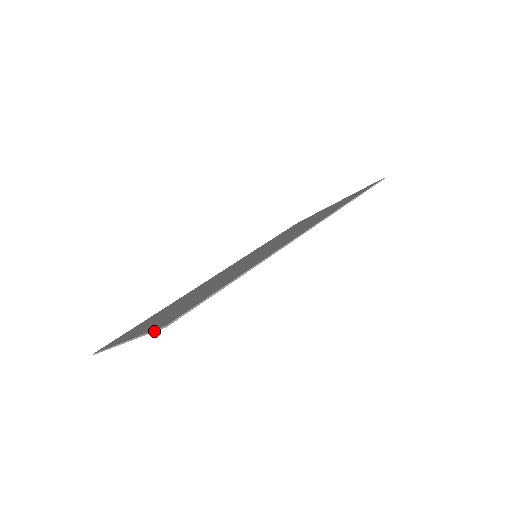
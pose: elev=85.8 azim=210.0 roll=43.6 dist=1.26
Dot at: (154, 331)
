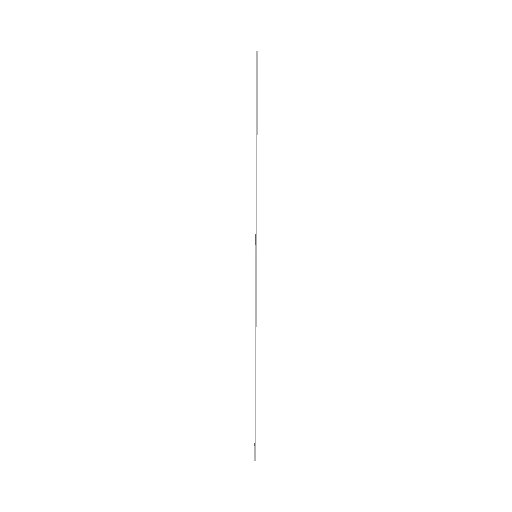
Dot at: occluded
